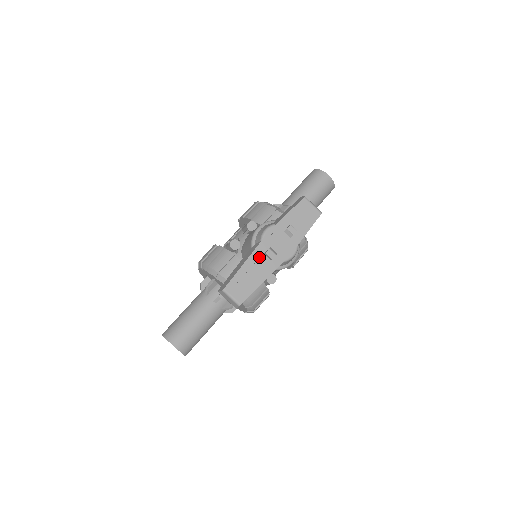
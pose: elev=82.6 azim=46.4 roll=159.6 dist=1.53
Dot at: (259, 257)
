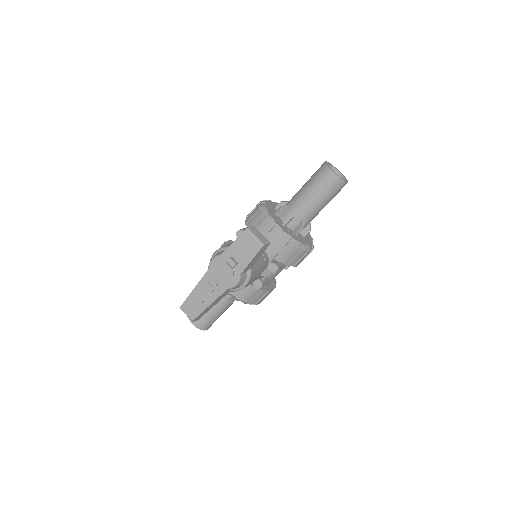
Dot at: (206, 284)
